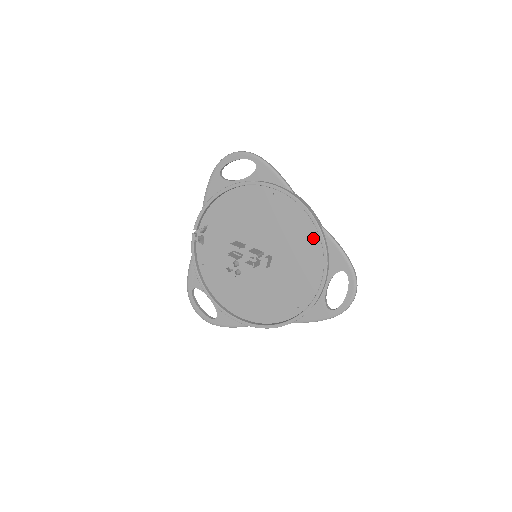
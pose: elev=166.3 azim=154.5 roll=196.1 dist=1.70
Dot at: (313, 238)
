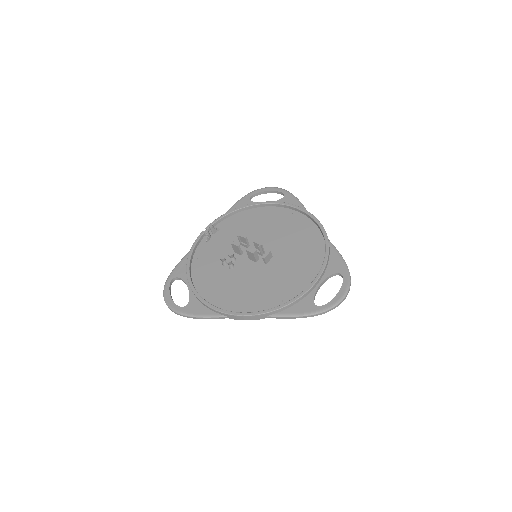
Dot at: (318, 246)
